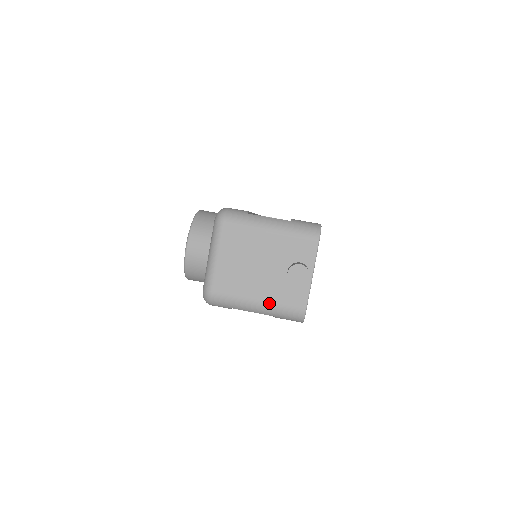
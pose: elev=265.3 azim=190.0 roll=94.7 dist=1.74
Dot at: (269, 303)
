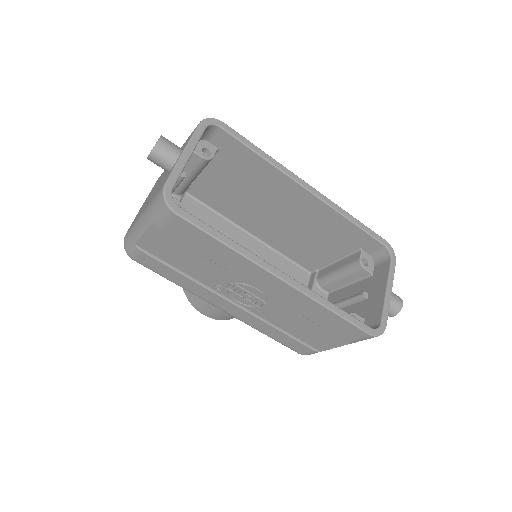
Dot at: (147, 207)
